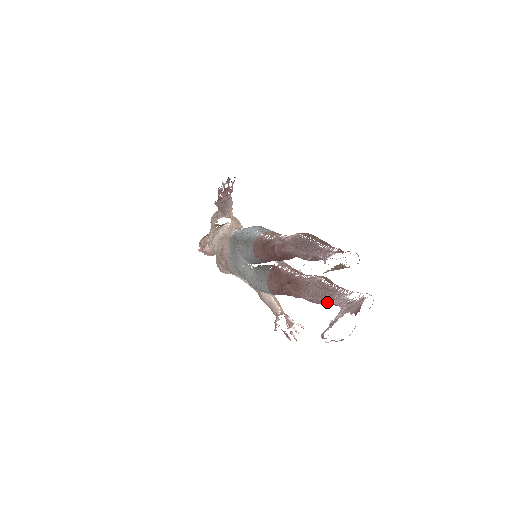
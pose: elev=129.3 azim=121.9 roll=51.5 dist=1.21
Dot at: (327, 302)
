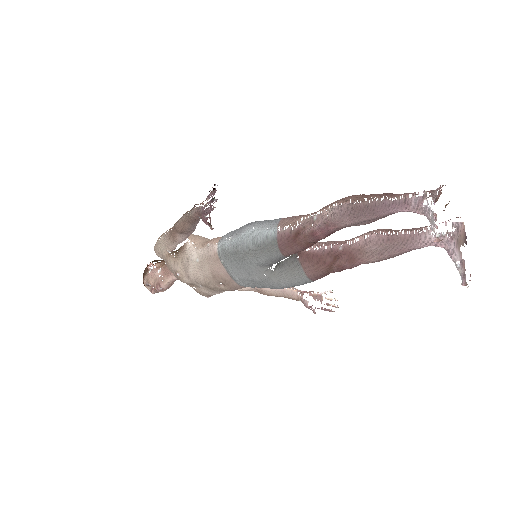
Dot at: (407, 251)
